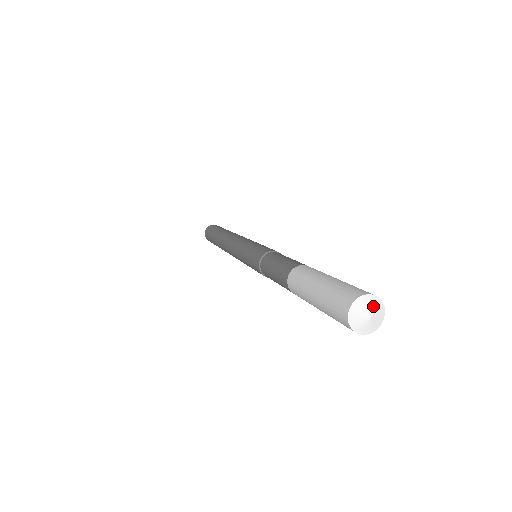
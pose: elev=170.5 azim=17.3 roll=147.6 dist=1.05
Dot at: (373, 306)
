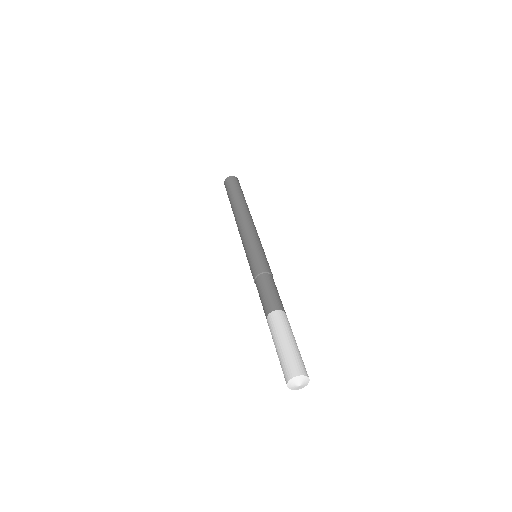
Dot at: (303, 381)
